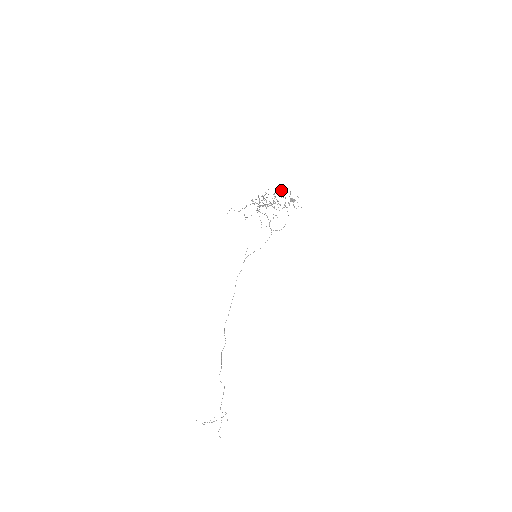
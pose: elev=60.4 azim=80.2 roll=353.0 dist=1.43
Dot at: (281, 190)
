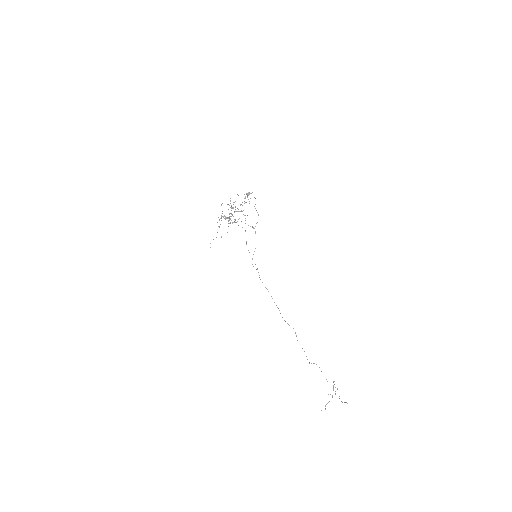
Dot at: (230, 198)
